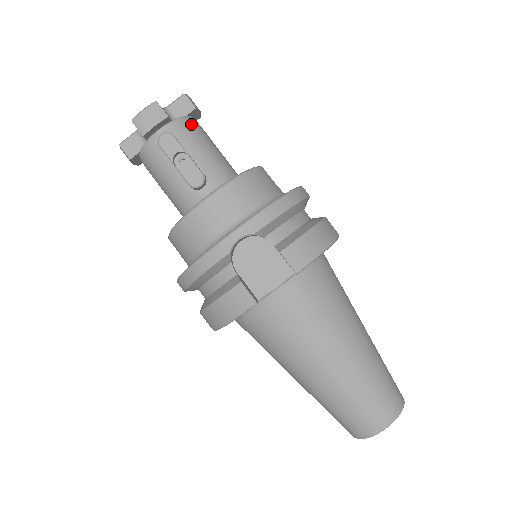
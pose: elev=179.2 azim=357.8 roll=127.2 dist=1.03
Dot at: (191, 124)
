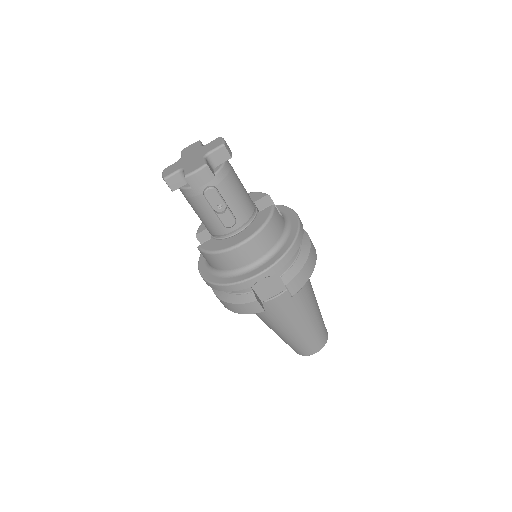
Dot at: (227, 173)
